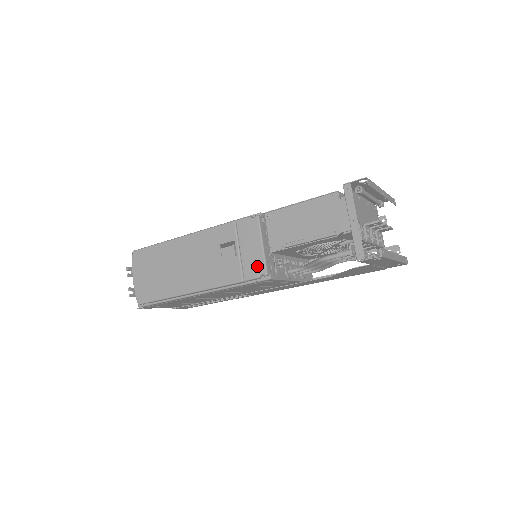
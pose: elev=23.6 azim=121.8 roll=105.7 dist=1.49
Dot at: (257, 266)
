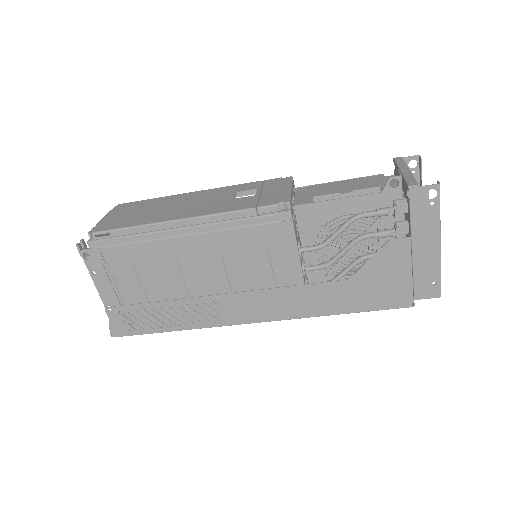
Dot at: (279, 198)
